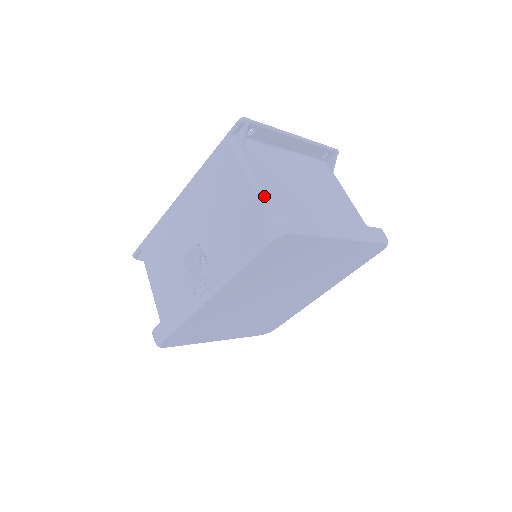
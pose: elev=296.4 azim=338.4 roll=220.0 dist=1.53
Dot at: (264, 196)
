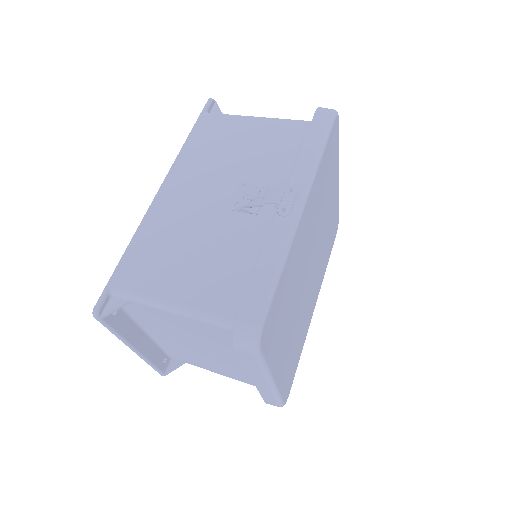
Dot at: occluded
